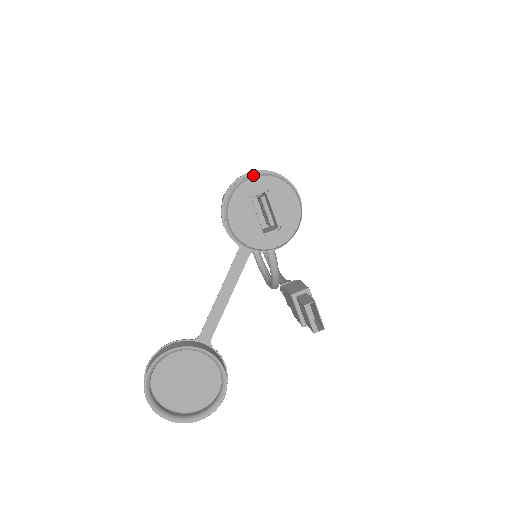
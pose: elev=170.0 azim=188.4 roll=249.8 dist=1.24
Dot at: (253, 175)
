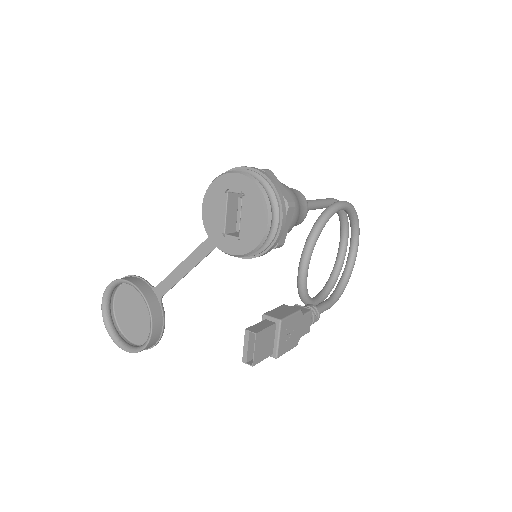
Dot at: (241, 171)
